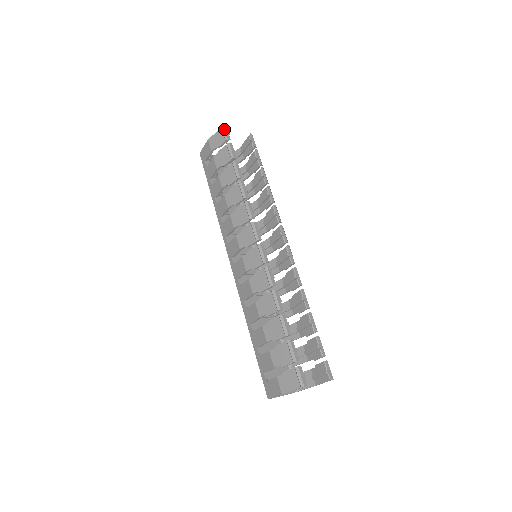
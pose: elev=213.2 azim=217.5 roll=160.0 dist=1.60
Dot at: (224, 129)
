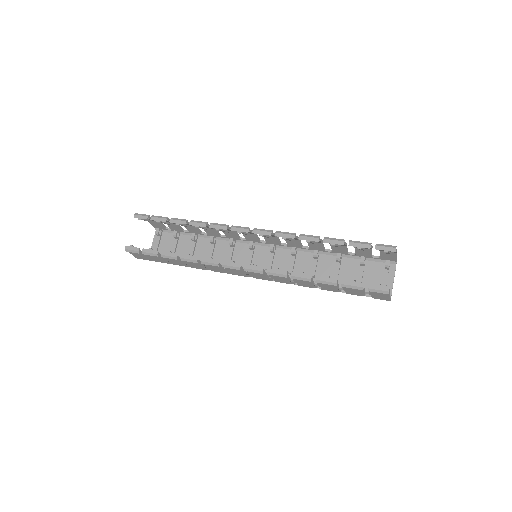
Dot at: (128, 250)
